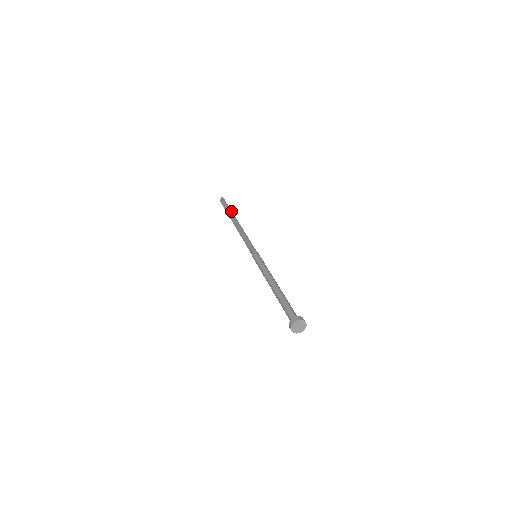
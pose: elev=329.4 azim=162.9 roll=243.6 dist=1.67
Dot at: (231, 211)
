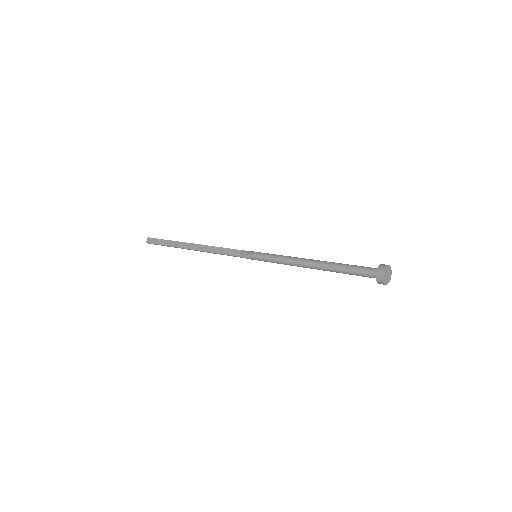
Dot at: (177, 241)
